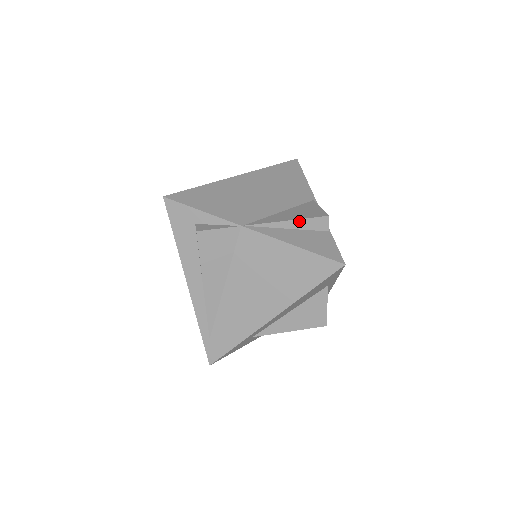
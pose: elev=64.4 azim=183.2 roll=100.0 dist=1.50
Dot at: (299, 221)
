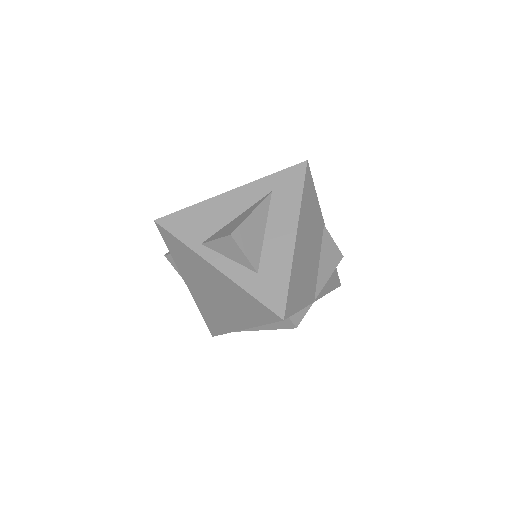
Dot at: (333, 271)
